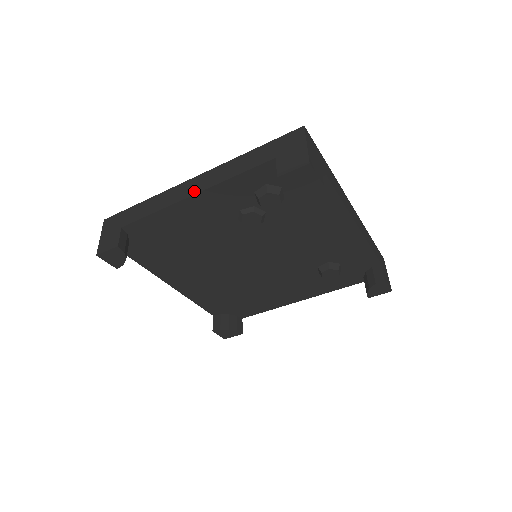
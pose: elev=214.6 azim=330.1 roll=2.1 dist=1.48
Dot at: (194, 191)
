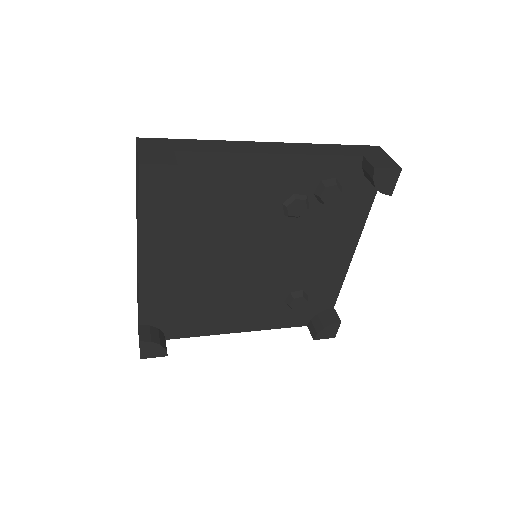
Dot at: (276, 151)
